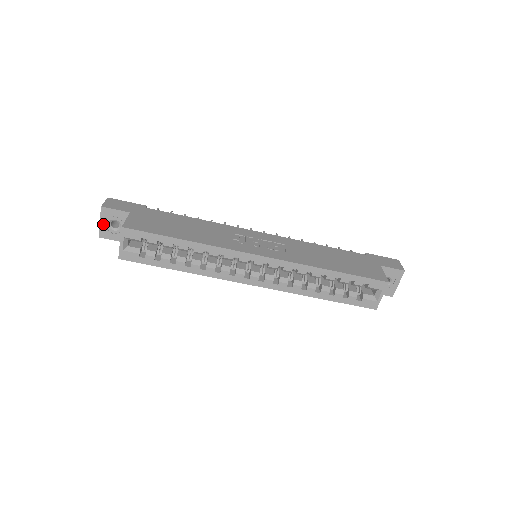
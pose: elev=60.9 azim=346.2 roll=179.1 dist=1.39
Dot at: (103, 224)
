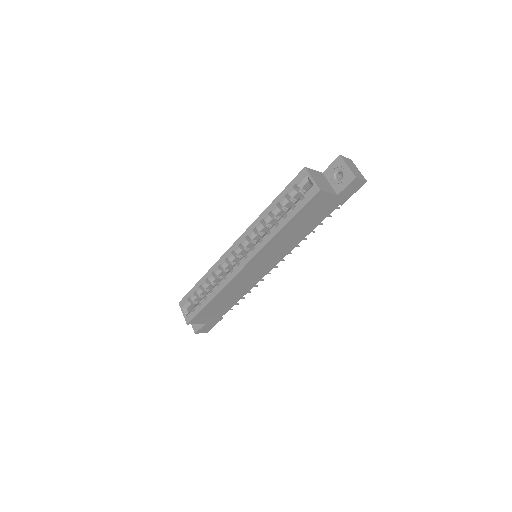
Dot at: occluded
